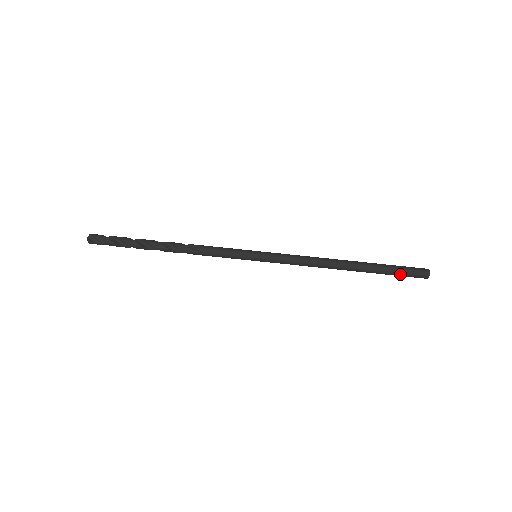
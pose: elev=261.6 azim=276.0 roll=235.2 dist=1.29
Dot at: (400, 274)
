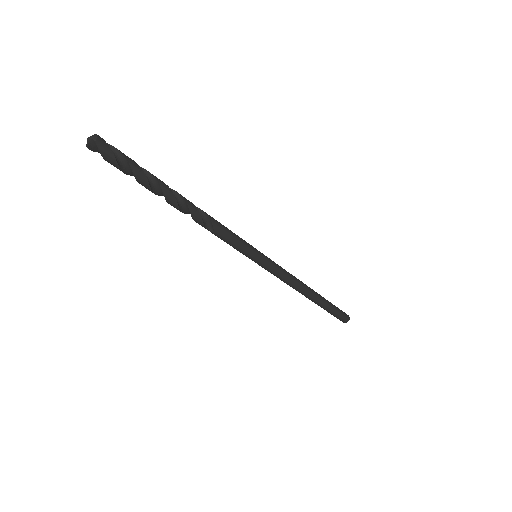
Dot at: (331, 314)
